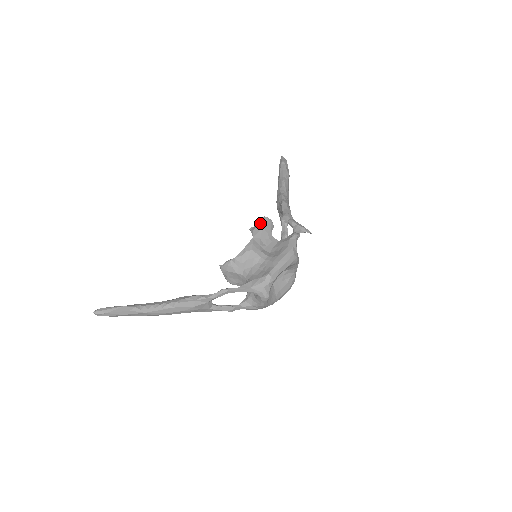
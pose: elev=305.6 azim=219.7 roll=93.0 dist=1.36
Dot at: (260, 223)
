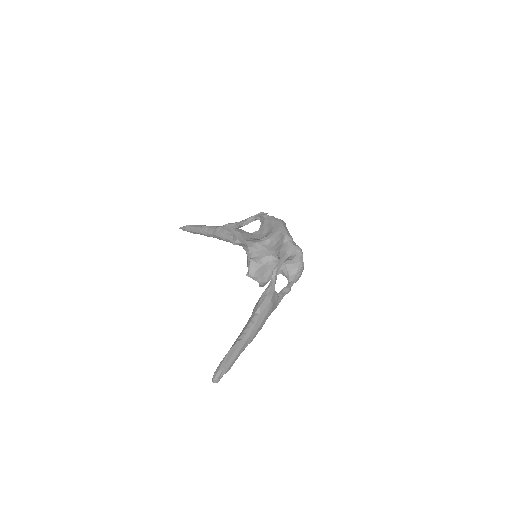
Dot at: (235, 233)
